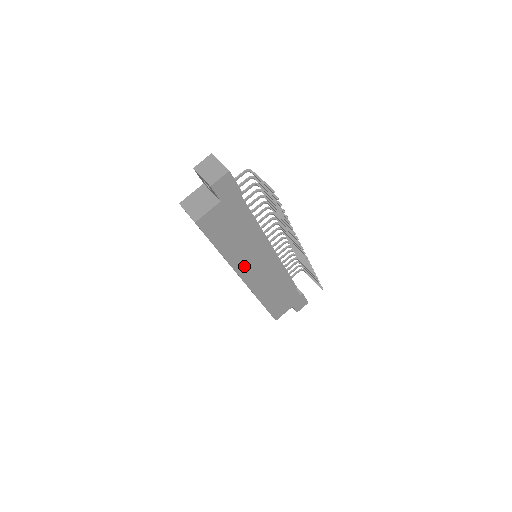
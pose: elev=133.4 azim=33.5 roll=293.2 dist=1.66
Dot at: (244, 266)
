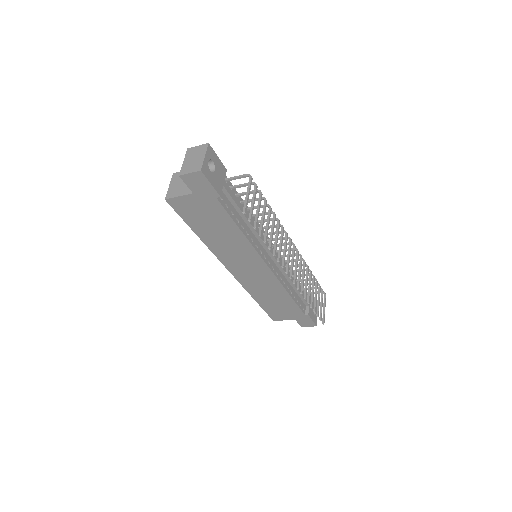
Dot at: (229, 259)
